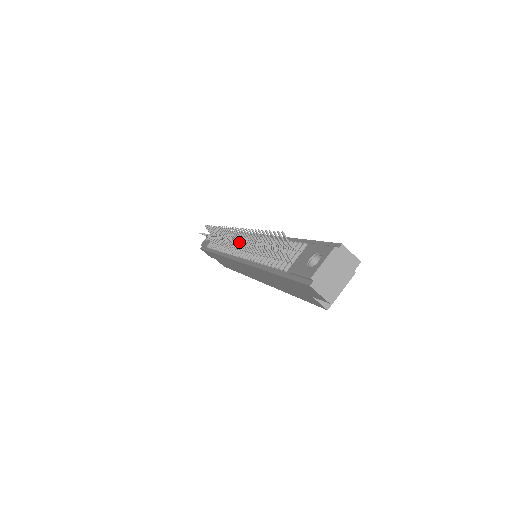
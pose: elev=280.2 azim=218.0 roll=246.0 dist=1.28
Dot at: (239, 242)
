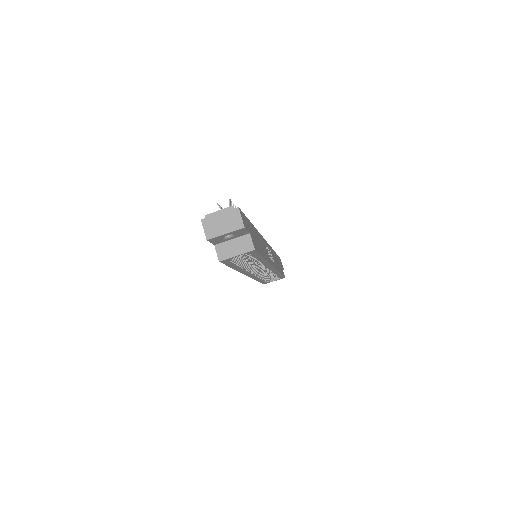
Dot at: occluded
